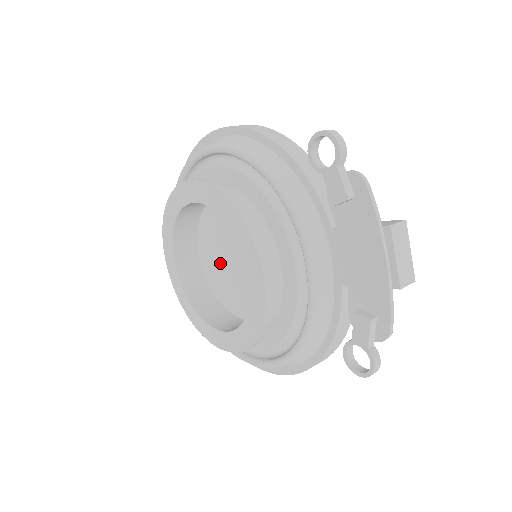
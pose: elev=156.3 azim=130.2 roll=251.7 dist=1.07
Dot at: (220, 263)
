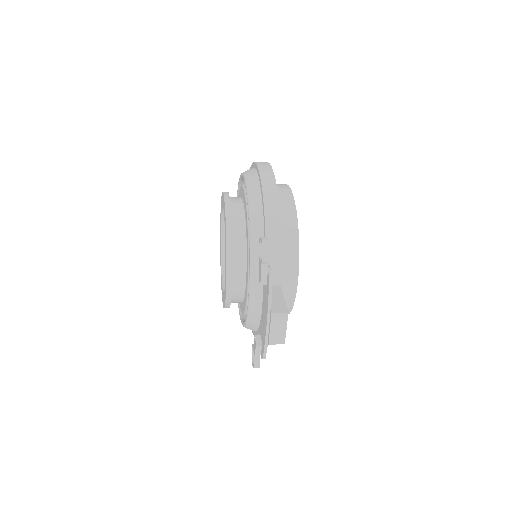
Dot at: occluded
